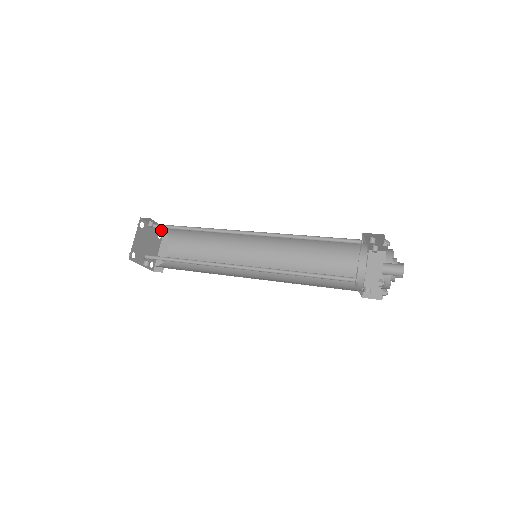
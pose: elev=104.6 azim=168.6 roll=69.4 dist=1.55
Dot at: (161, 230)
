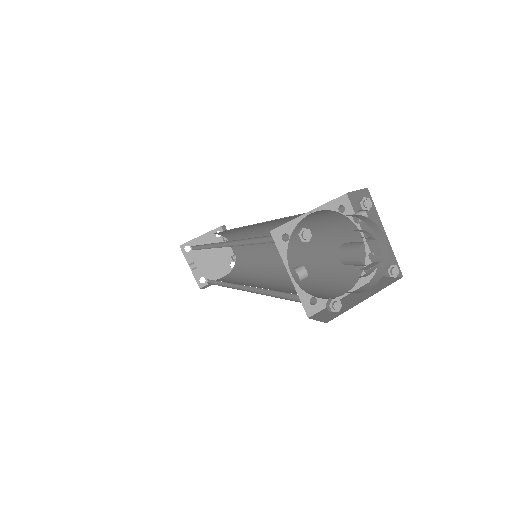
Dot at: (235, 255)
